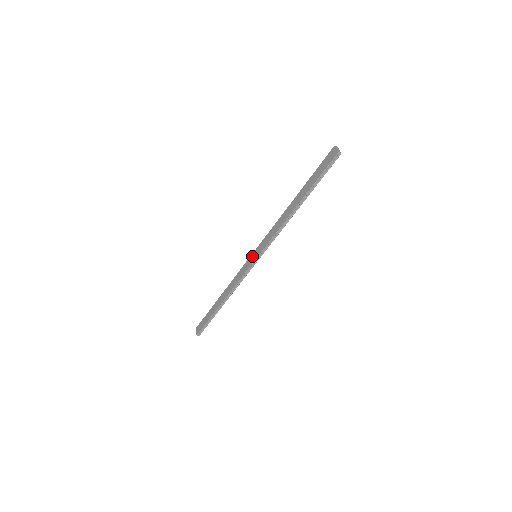
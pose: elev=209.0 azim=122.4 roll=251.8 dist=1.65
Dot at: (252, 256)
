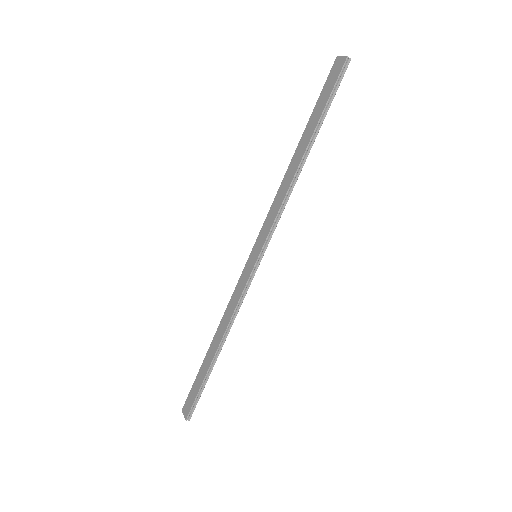
Dot at: (250, 258)
